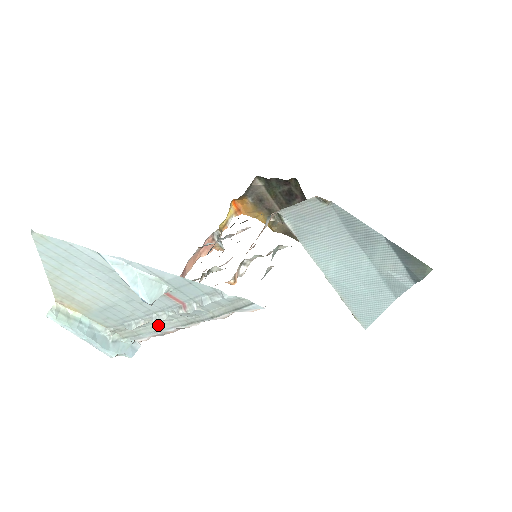
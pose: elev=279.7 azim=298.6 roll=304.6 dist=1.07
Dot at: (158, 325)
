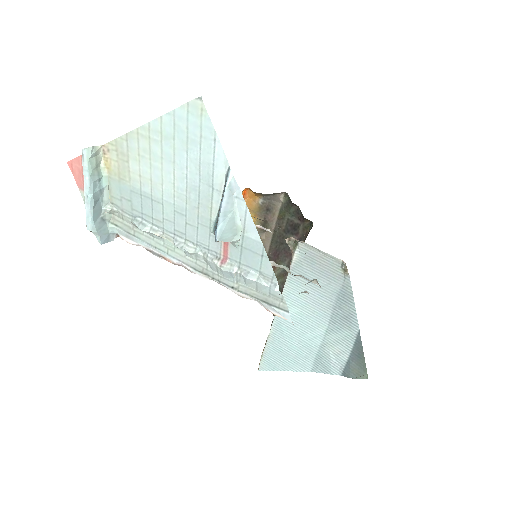
Dot at: (169, 247)
